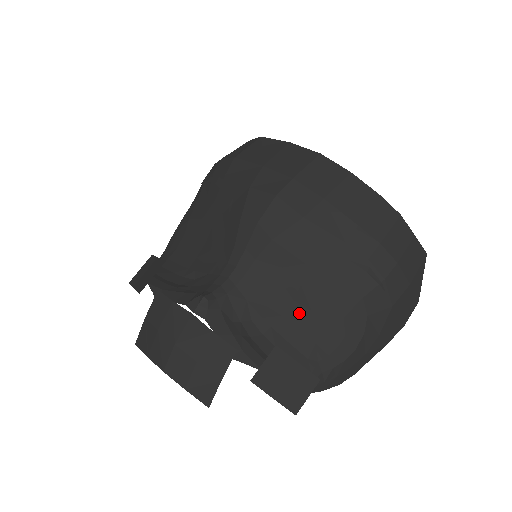
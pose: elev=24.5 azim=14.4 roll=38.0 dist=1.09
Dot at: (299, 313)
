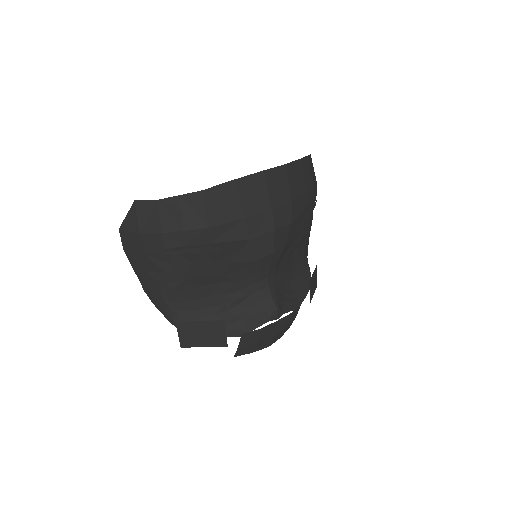
Dot at: (296, 254)
